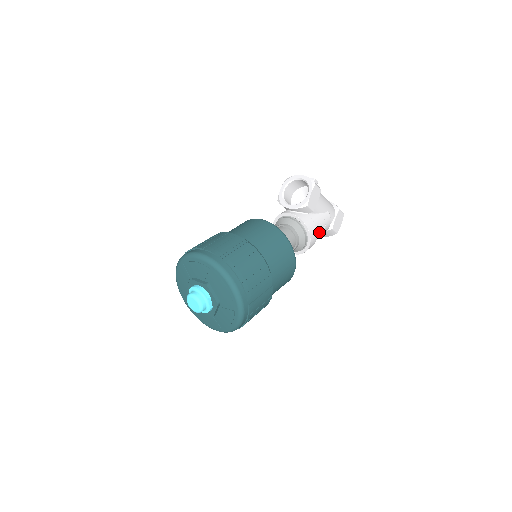
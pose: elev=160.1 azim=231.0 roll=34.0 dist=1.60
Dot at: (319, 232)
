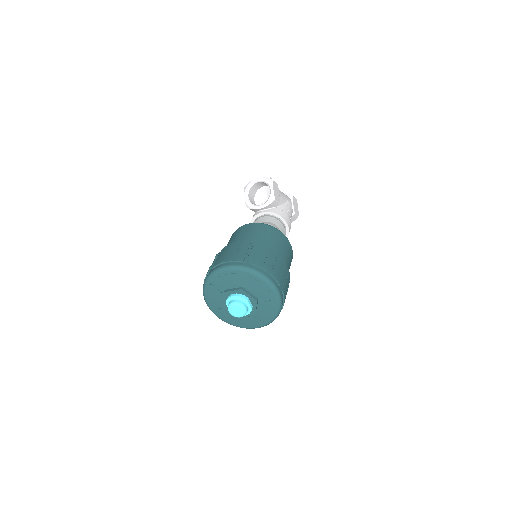
Dot at: occluded
